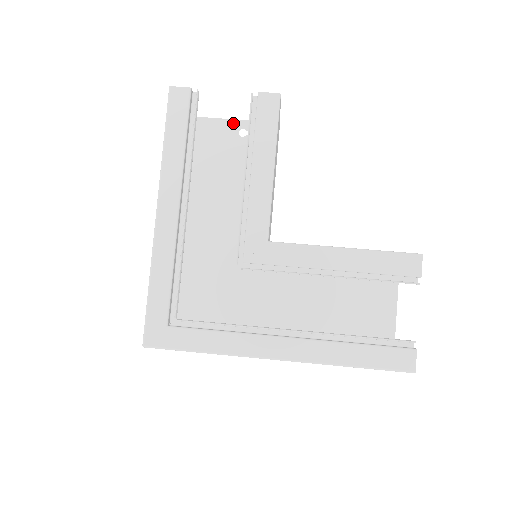
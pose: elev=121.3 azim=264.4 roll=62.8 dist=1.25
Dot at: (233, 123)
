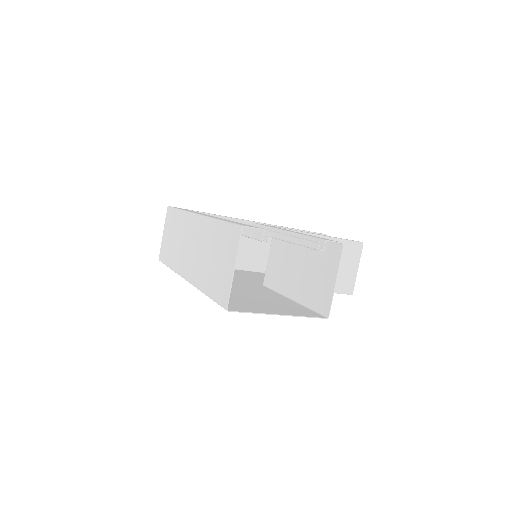
Dot at: occluded
